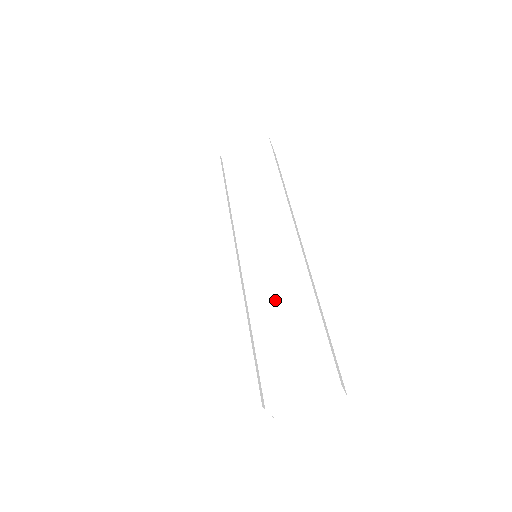
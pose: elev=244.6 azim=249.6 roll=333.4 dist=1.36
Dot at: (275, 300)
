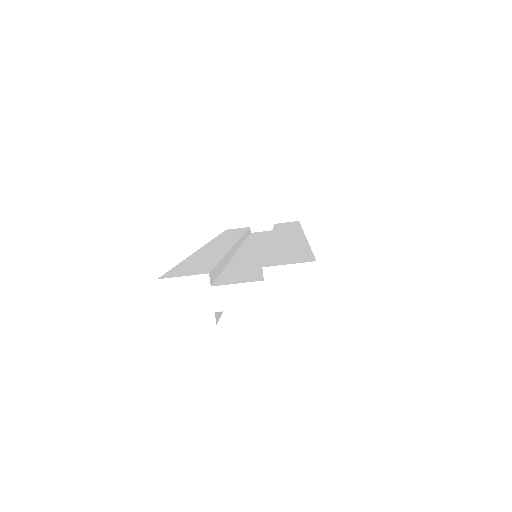
Dot at: (263, 256)
